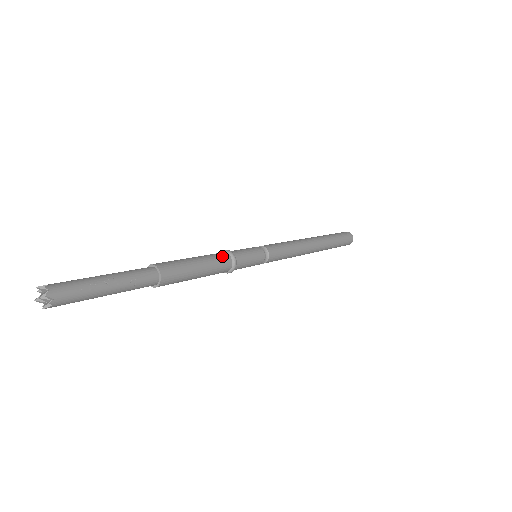
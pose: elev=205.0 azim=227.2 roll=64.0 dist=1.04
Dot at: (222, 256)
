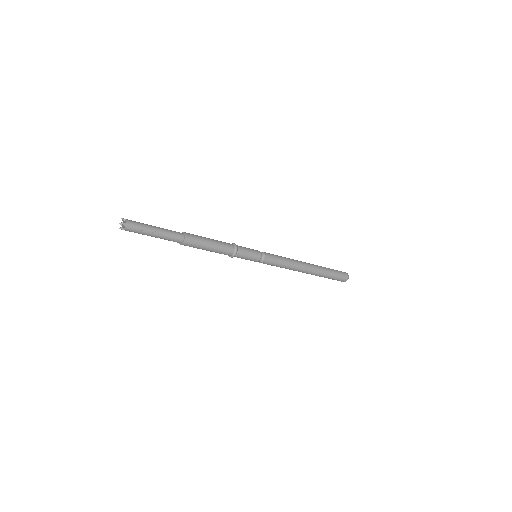
Dot at: (229, 246)
